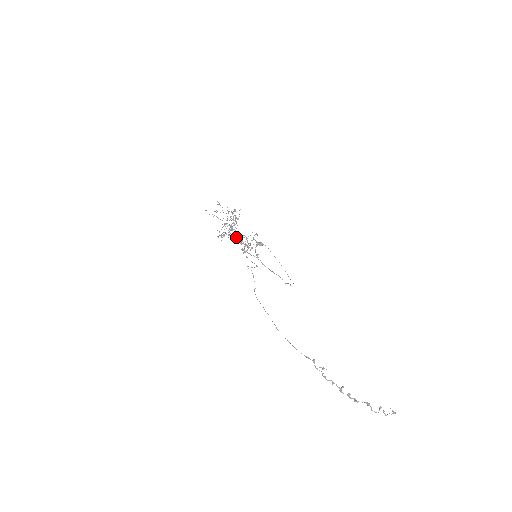
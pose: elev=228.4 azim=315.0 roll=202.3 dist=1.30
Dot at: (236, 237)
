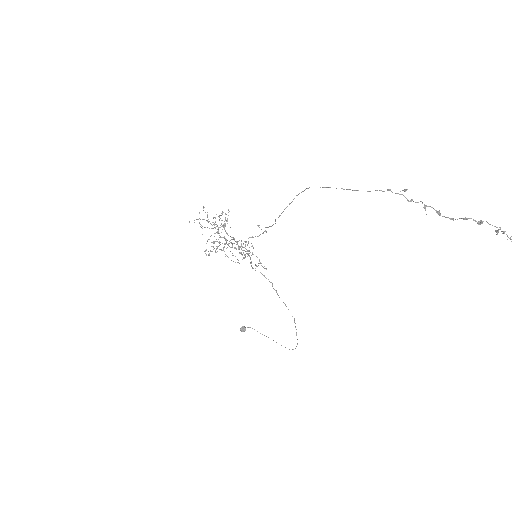
Dot at: (227, 247)
